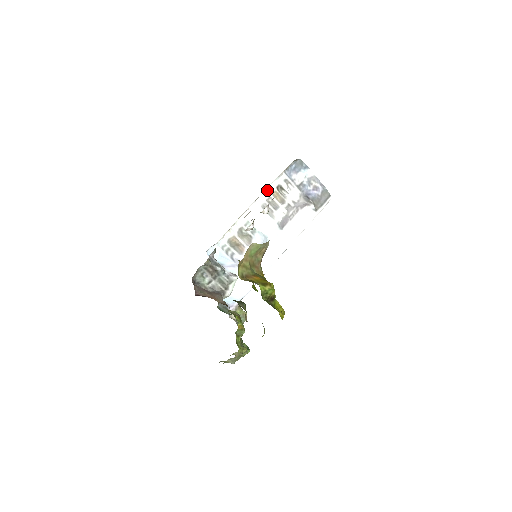
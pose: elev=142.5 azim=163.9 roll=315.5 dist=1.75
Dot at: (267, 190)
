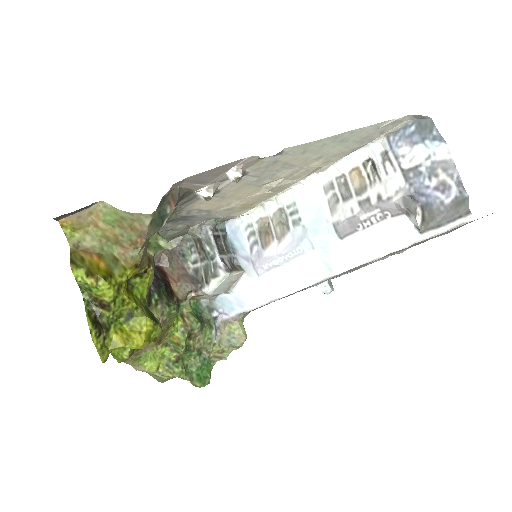
Dot at: (344, 161)
